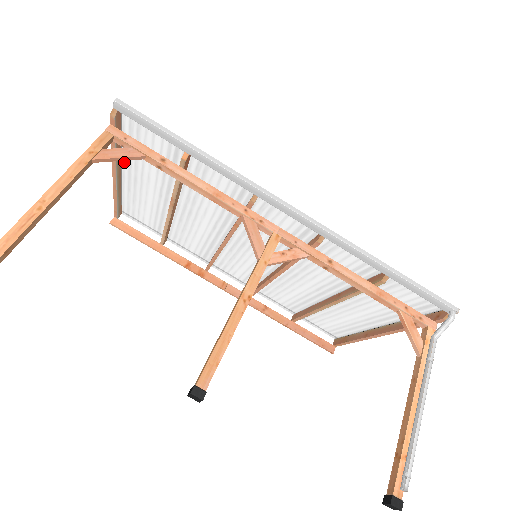
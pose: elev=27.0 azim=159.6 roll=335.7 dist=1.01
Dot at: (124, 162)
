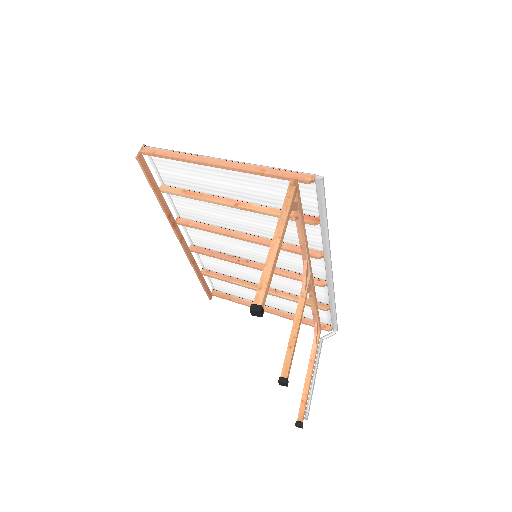
Dot at: occluded
